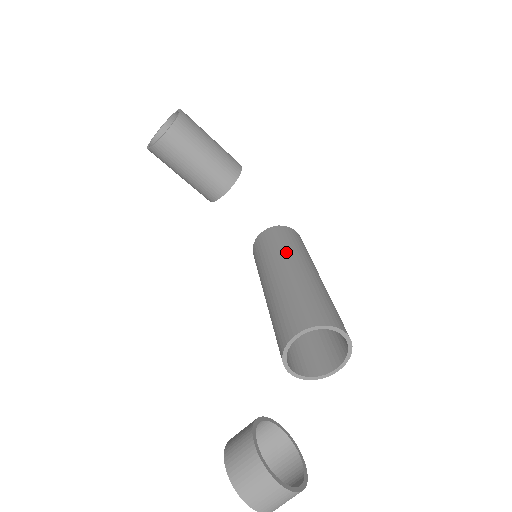
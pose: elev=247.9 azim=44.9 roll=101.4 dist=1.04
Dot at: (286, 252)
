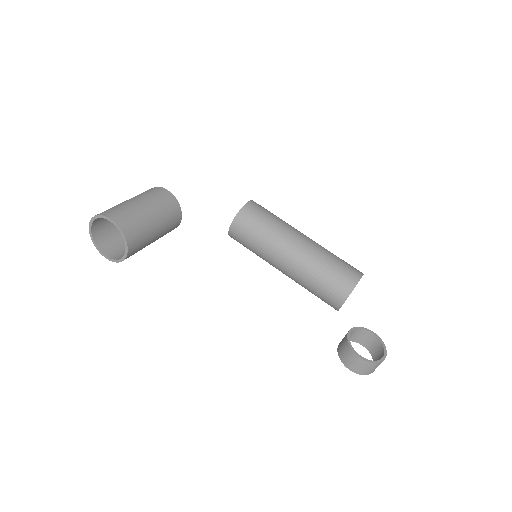
Dot at: (274, 240)
